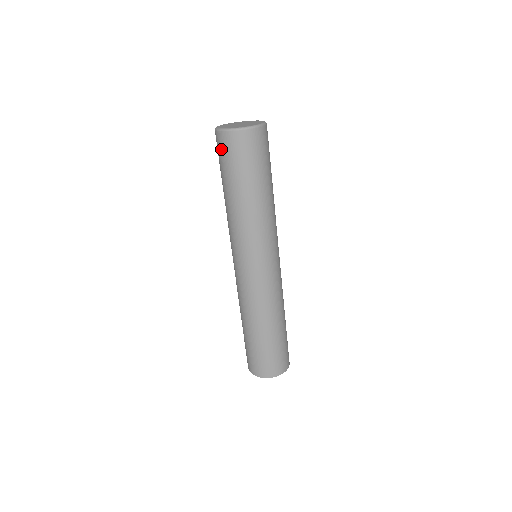
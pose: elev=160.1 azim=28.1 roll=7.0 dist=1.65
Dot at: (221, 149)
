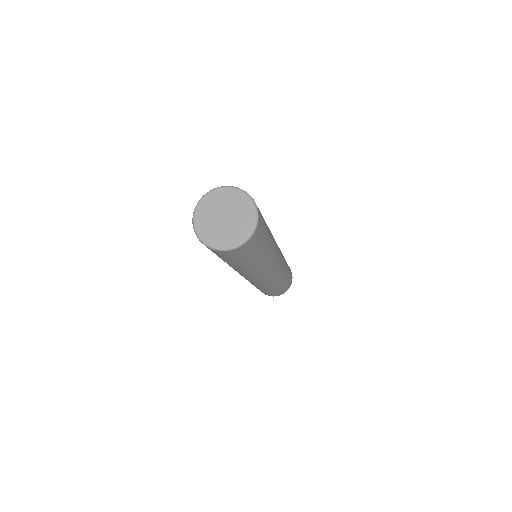
Dot at: (220, 255)
